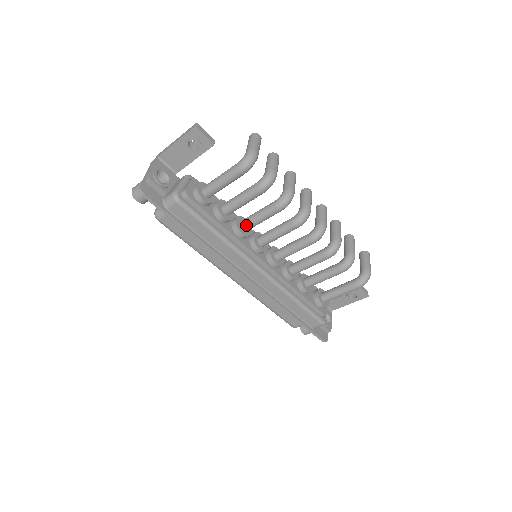
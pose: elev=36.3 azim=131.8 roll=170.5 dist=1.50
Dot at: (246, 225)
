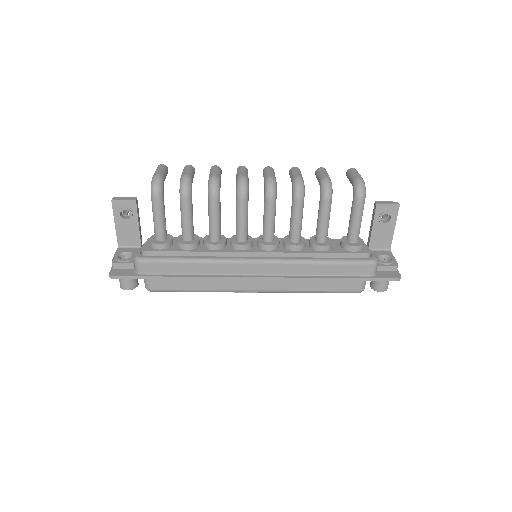
Dot at: (212, 235)
